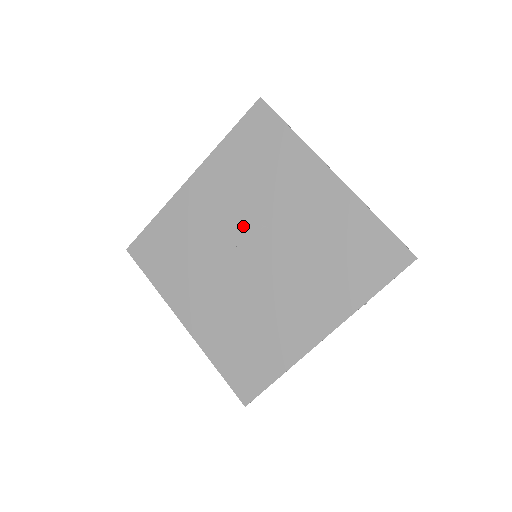
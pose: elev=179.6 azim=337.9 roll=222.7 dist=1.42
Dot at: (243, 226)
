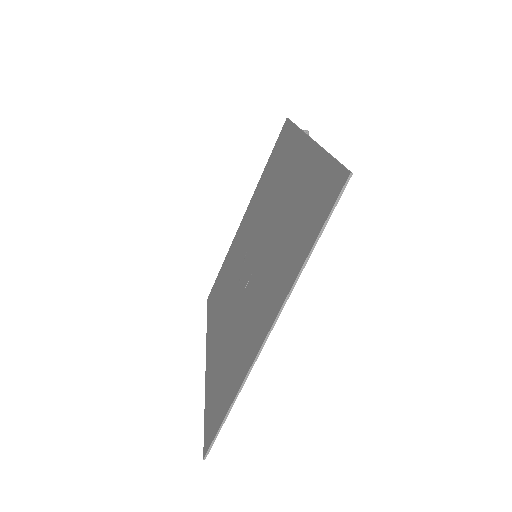
Dot at: (239, 280)
